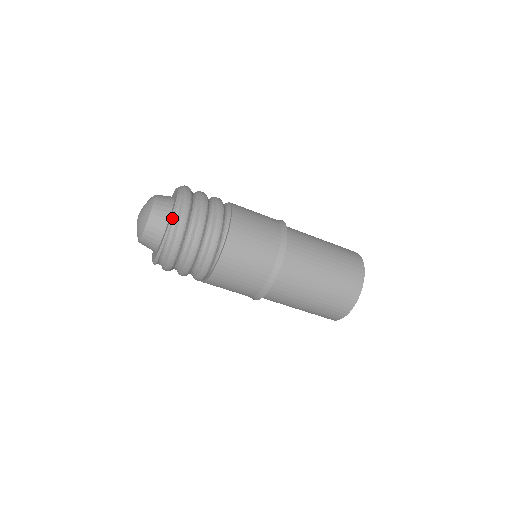
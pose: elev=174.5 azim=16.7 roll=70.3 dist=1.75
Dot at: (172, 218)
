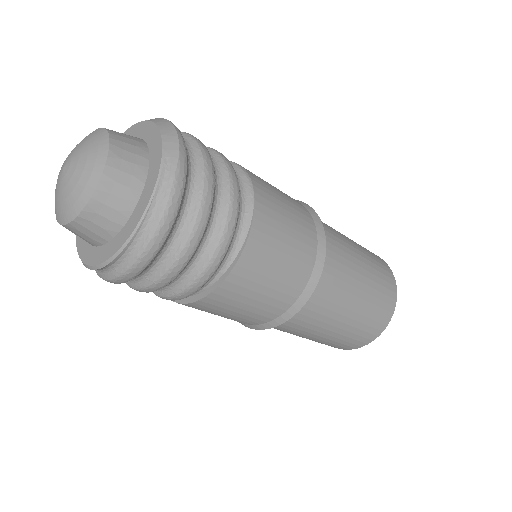
Dot at: (117, 255)
